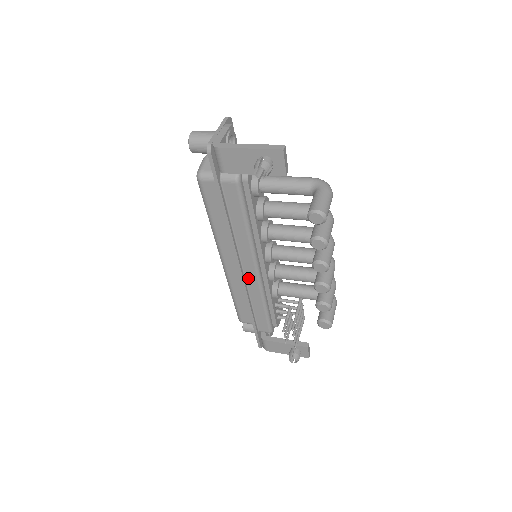
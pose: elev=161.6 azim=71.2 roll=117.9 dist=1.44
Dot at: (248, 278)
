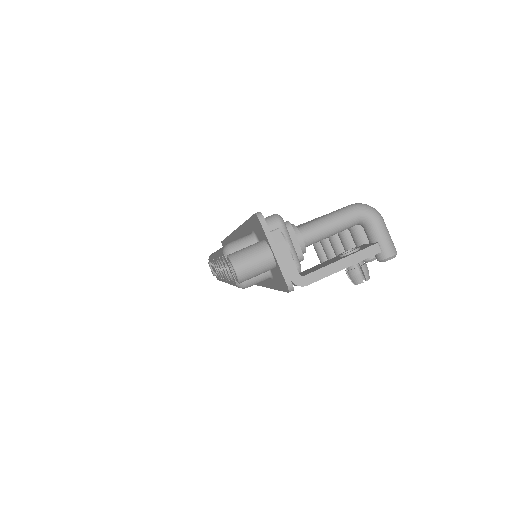
Dot at: occluded
